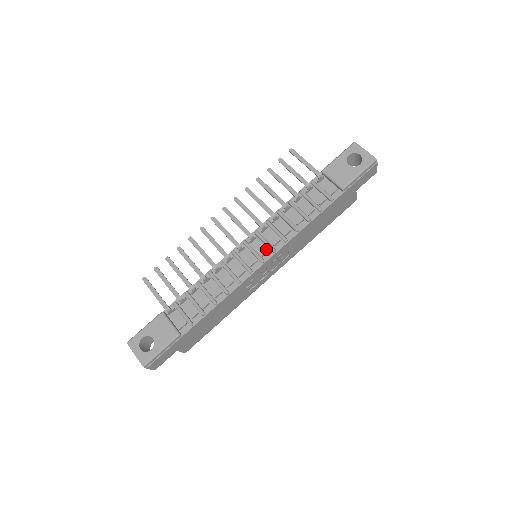
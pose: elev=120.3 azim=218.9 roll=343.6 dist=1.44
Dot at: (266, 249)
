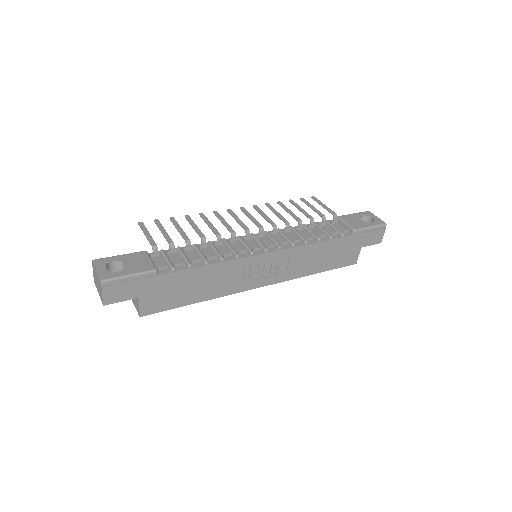
Dot at: (272, 245)
